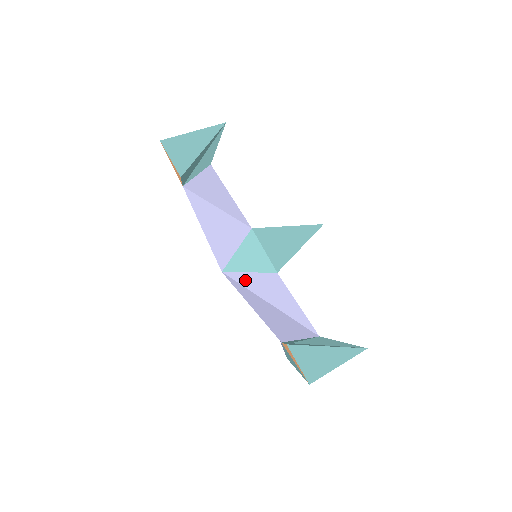
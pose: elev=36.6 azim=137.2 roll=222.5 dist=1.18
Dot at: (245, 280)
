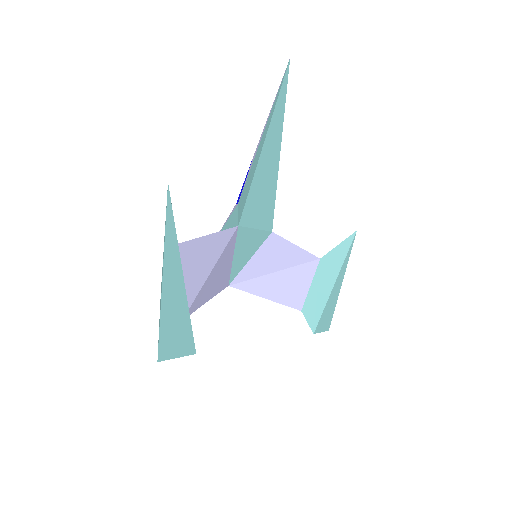
Dot at: (250, 272)
